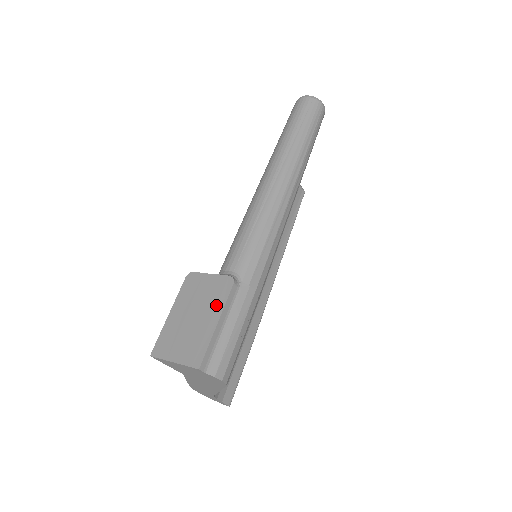
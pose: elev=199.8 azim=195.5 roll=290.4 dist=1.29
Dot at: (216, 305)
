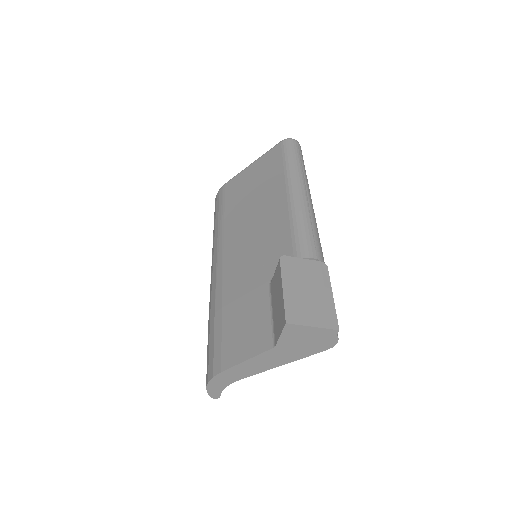
Dot at: (324, 283)
